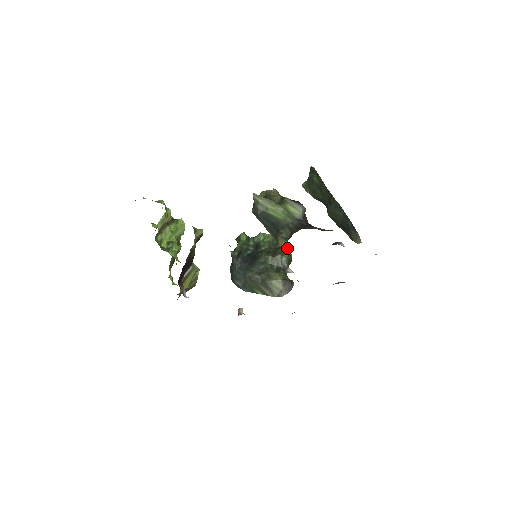
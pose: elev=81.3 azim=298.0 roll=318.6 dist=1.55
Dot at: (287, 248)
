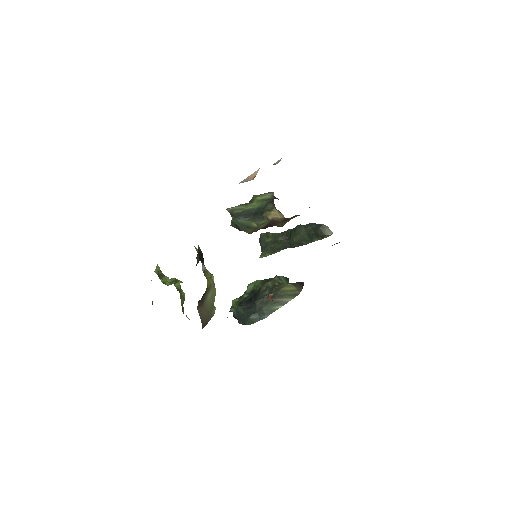
Dot at: occluded
